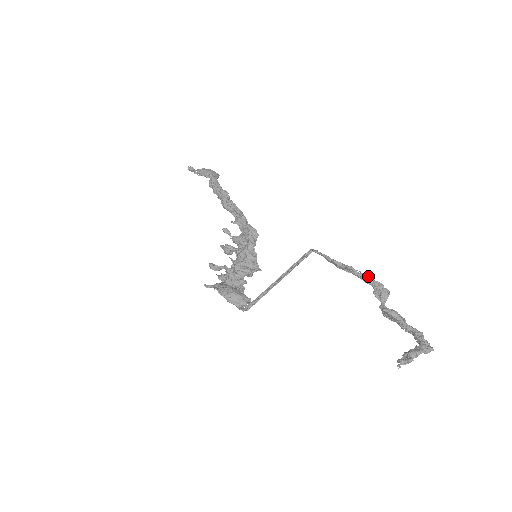
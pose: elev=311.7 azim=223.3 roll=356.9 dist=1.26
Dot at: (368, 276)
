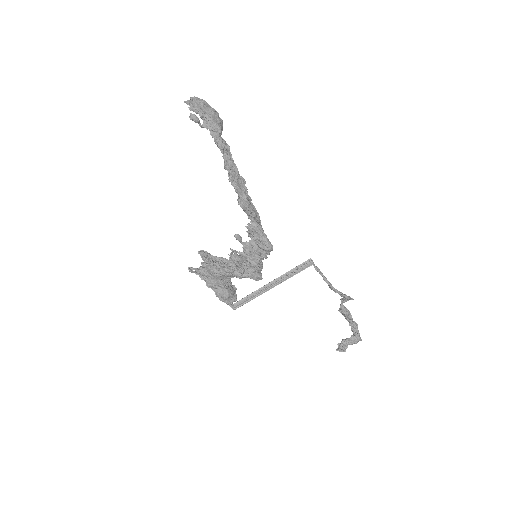
Dot at: (349, 297)
